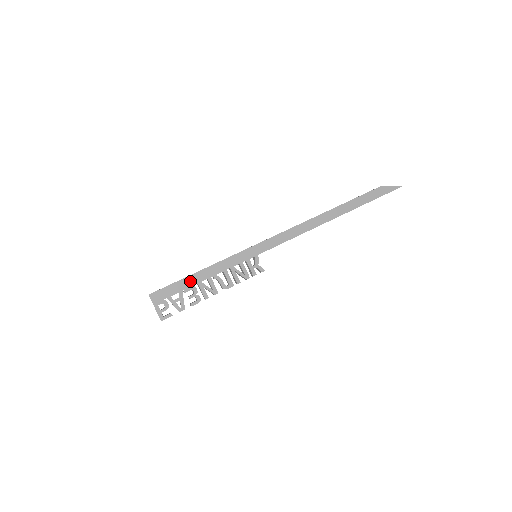
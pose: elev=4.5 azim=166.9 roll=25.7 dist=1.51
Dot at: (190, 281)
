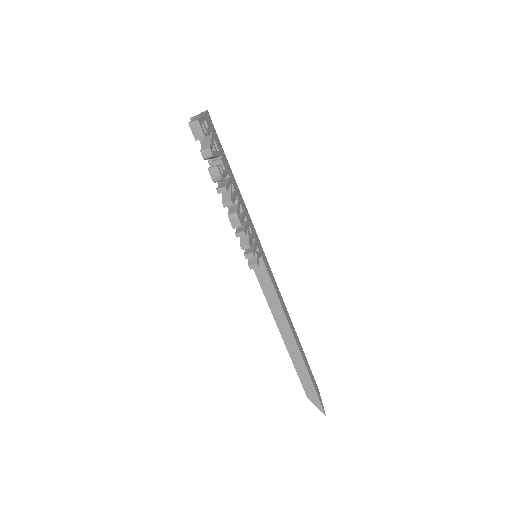
Dot at: (228, 167)
